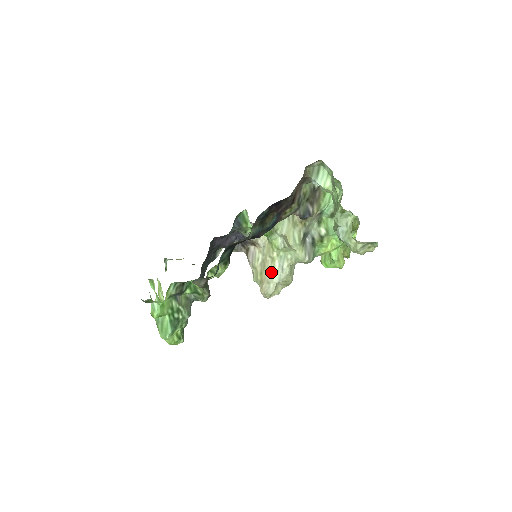
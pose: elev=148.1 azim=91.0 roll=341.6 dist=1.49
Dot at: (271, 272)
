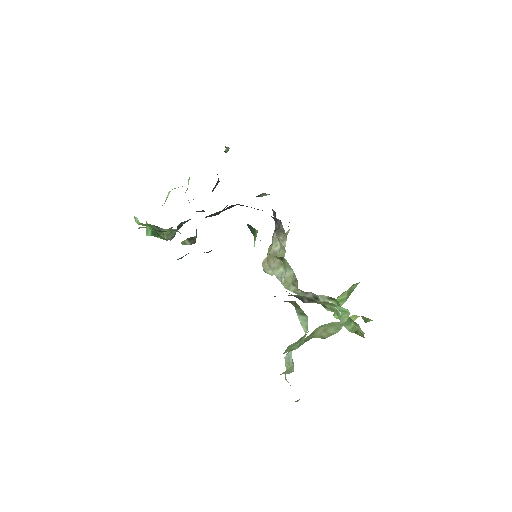
Dot at: (275, 266)
